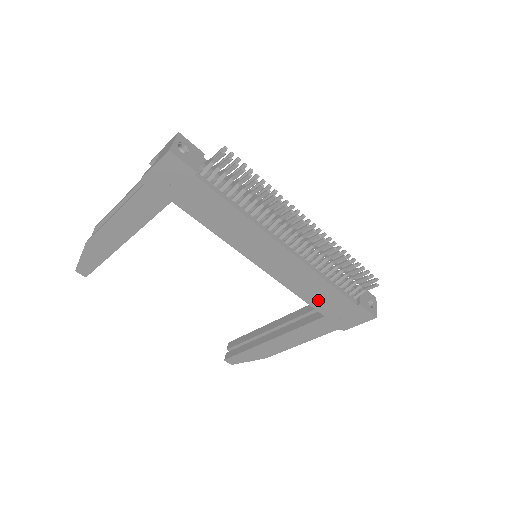
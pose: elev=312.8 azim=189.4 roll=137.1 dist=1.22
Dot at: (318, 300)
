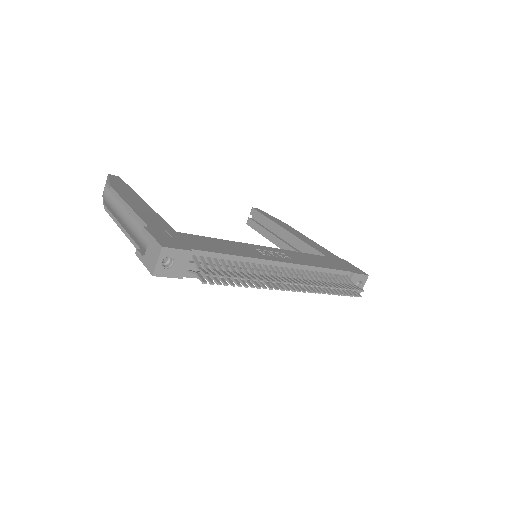
Dot at: occluded
